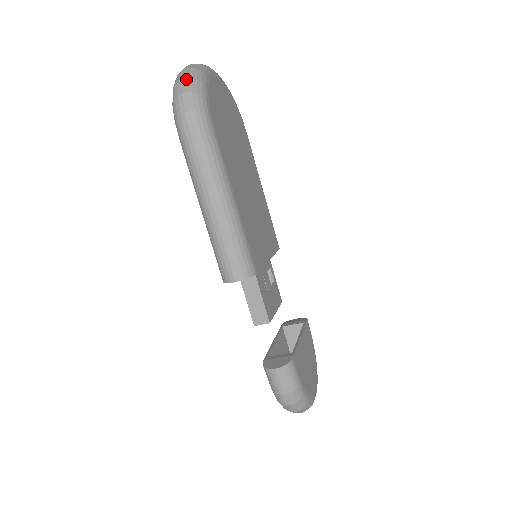
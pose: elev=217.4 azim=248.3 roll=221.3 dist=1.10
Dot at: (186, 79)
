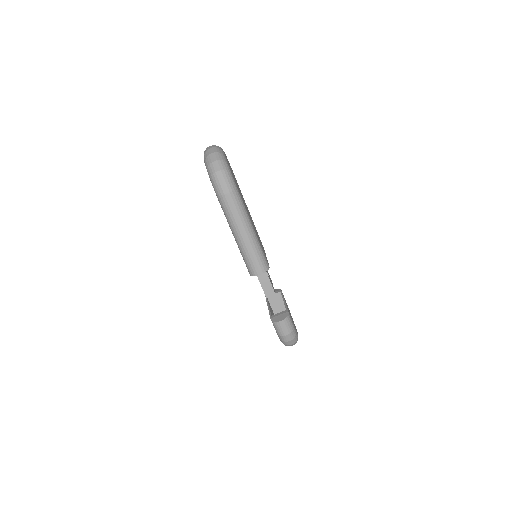
Dot at: (217, 161)
